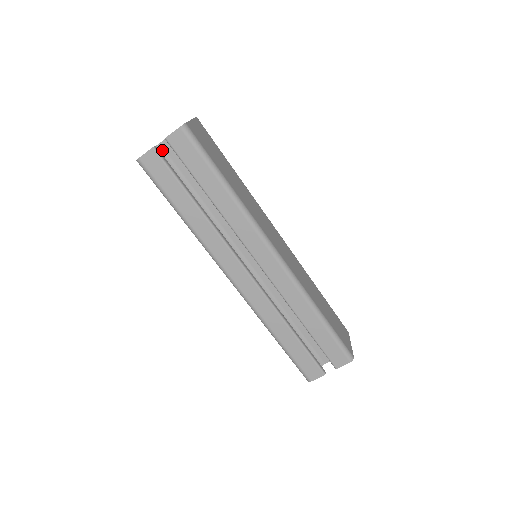
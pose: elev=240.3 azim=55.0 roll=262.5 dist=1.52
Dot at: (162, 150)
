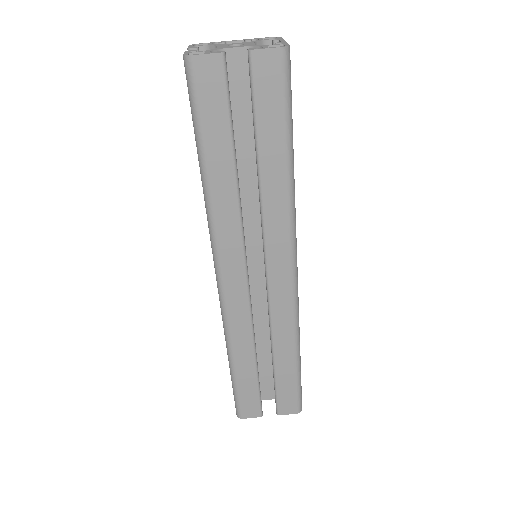
Dot at: occluded
